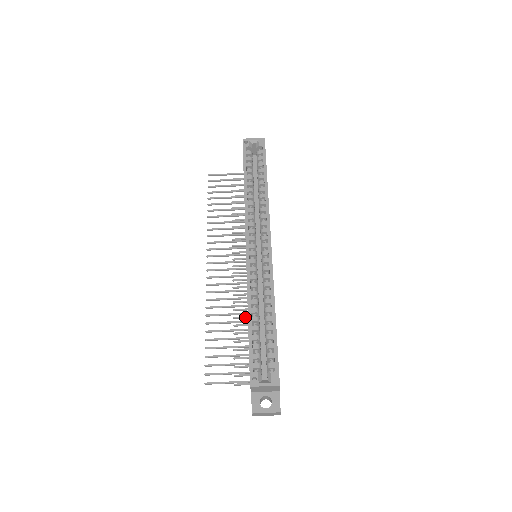
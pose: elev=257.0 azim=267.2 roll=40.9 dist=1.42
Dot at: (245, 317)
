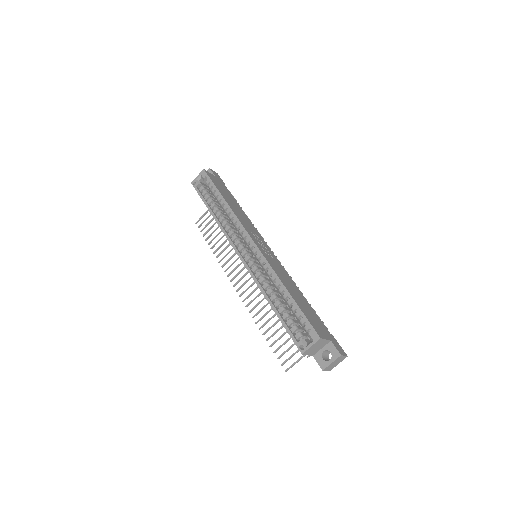
Dot at: occluded
